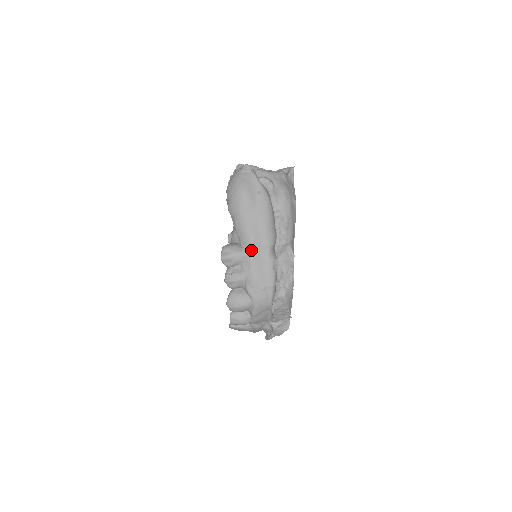
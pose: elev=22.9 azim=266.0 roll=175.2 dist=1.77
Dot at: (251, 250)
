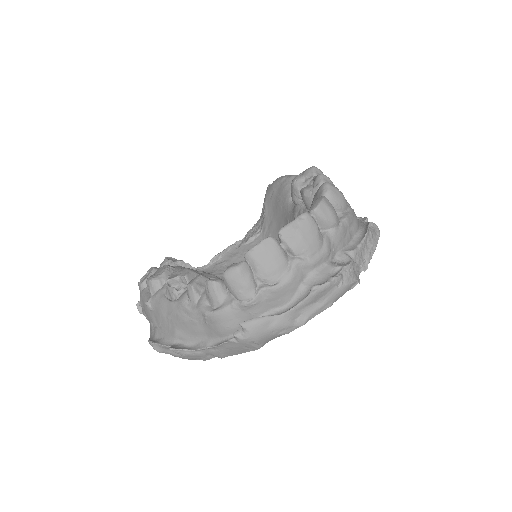
Dot at: occluded
